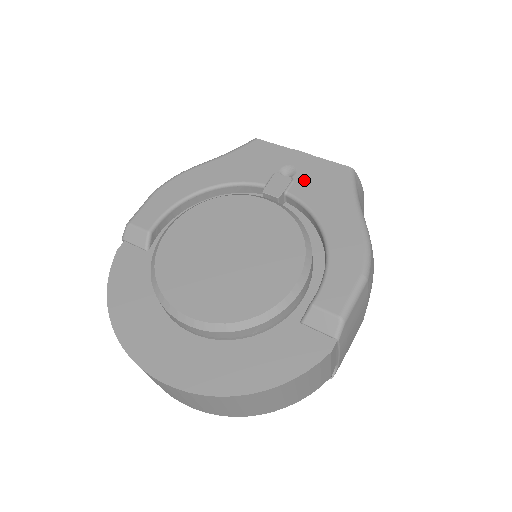
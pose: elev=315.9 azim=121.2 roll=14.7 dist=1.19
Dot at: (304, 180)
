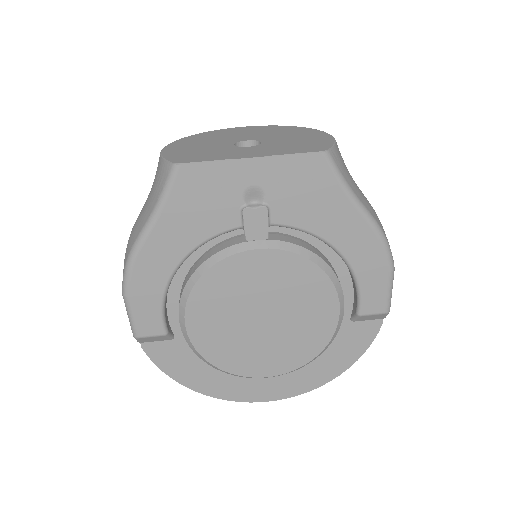
Dot at: (280, 200)
